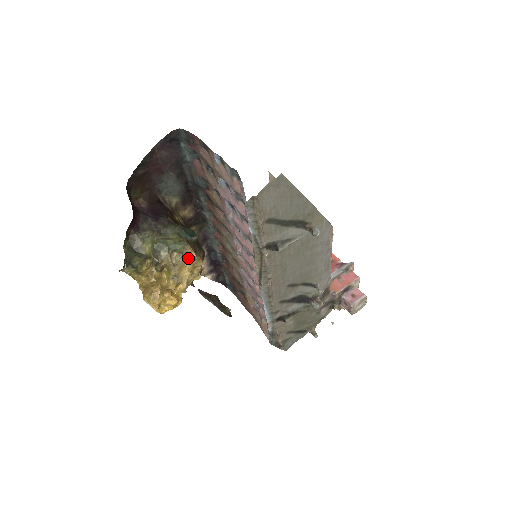
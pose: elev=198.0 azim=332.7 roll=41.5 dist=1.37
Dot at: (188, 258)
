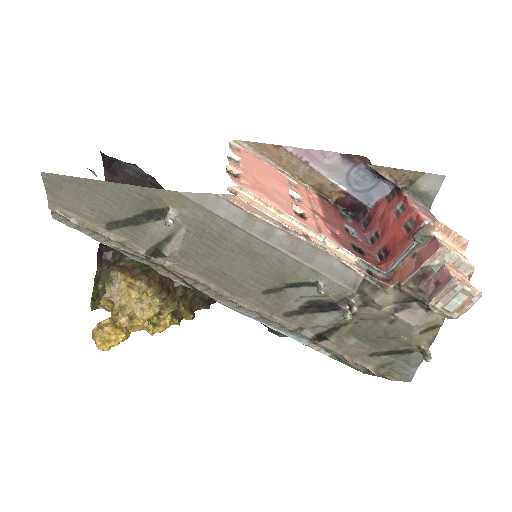
Dot at: (127, 285)
